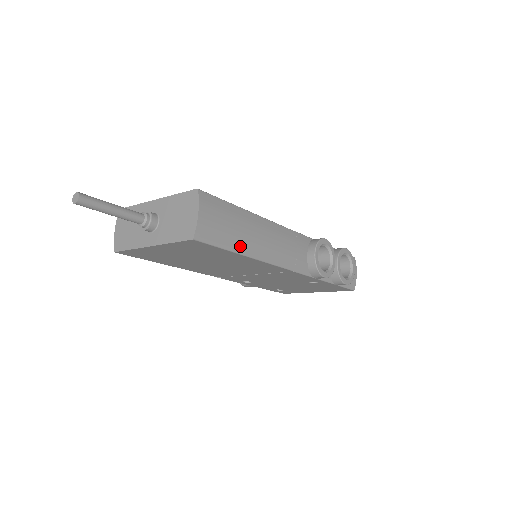
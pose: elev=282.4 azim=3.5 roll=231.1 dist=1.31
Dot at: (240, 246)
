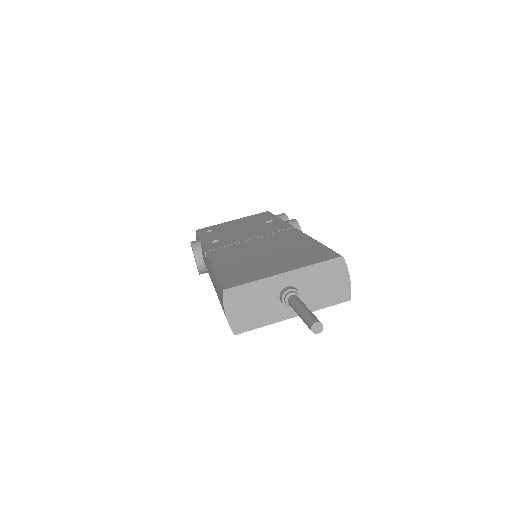
Dot at: occluded
